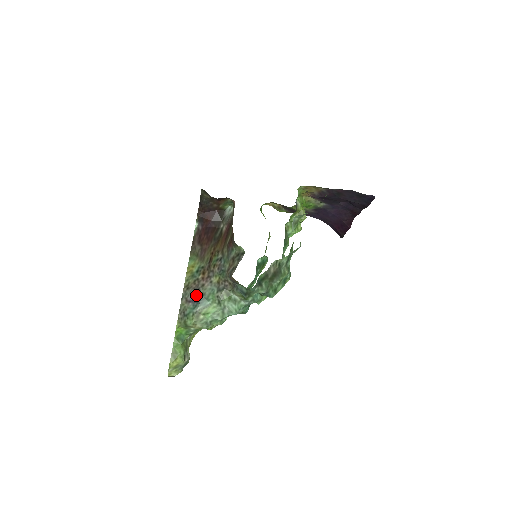
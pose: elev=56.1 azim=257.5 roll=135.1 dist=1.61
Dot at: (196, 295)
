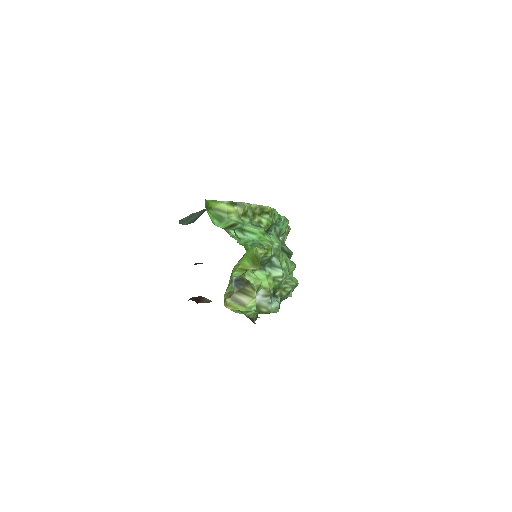
Dot at: occluded
